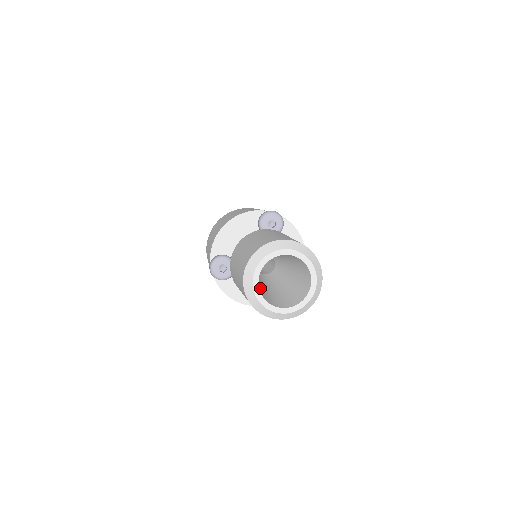
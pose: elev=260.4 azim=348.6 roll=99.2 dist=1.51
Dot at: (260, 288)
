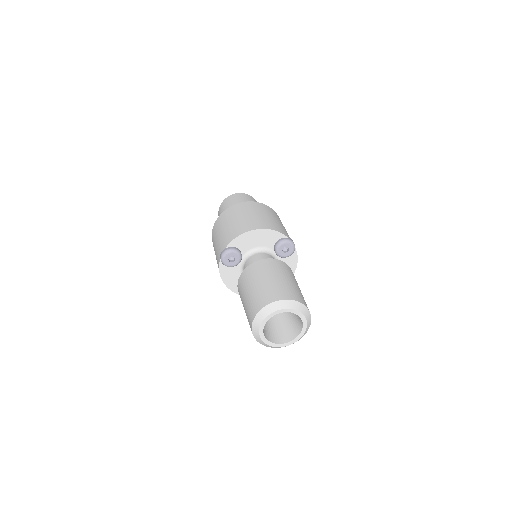
Dot at: occluded
